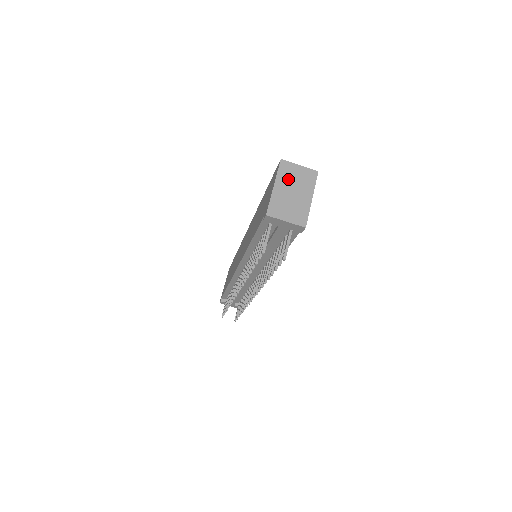
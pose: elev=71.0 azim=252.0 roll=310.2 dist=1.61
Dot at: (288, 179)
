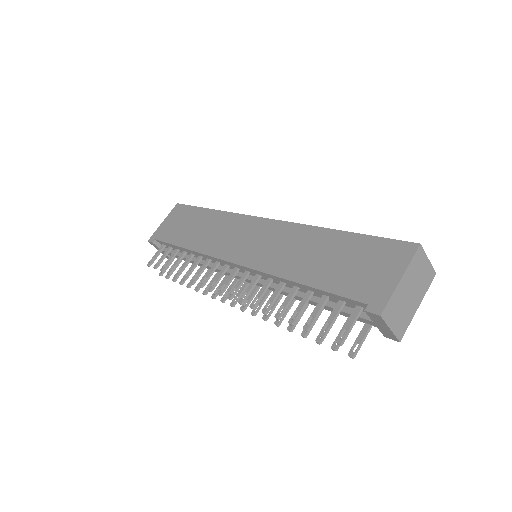
Dot at: (414, 274)
